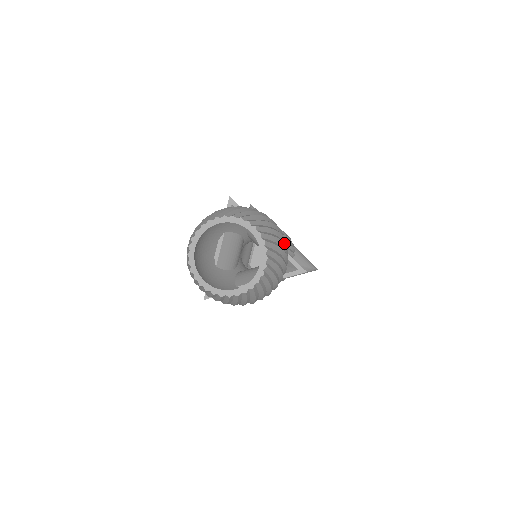
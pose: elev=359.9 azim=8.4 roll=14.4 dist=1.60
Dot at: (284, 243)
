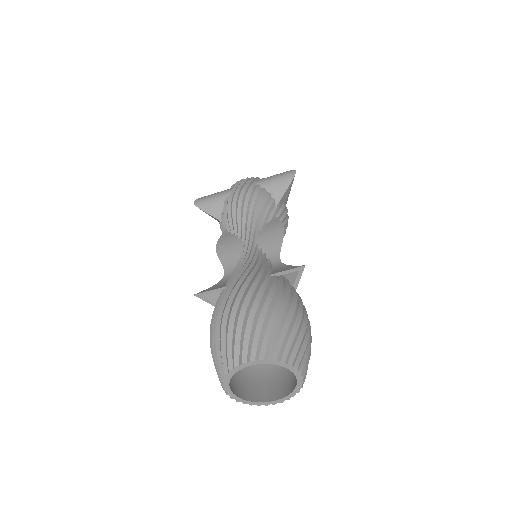
Dot at: occluded
